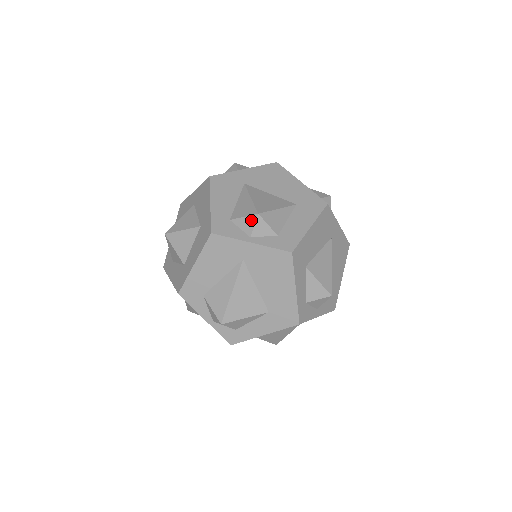
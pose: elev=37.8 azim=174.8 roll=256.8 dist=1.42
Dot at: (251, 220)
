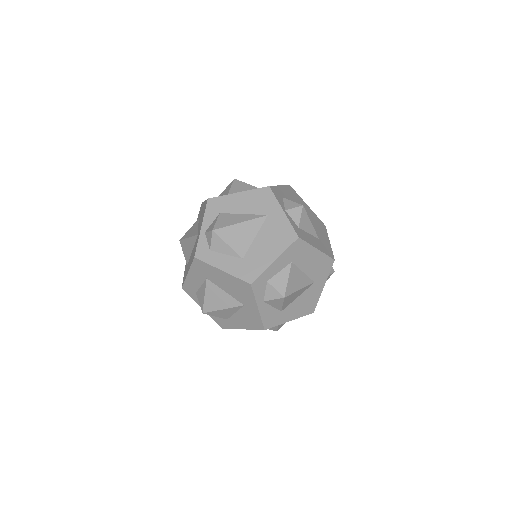
Dot at: (295, 205)
